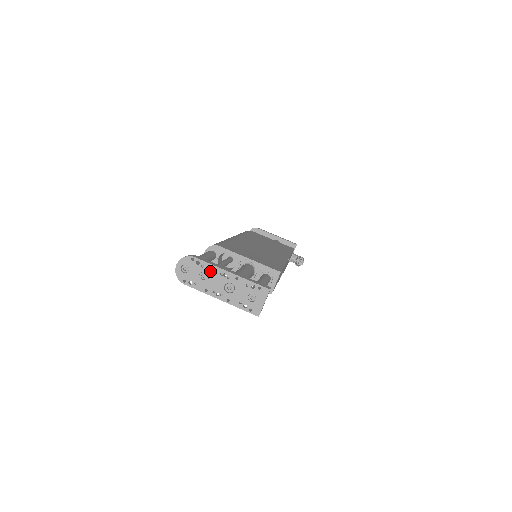
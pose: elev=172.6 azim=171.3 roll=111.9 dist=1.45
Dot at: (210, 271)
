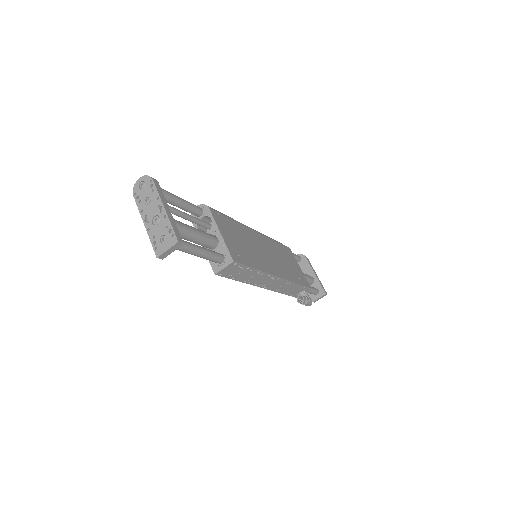
Dot at: (154, 198)
